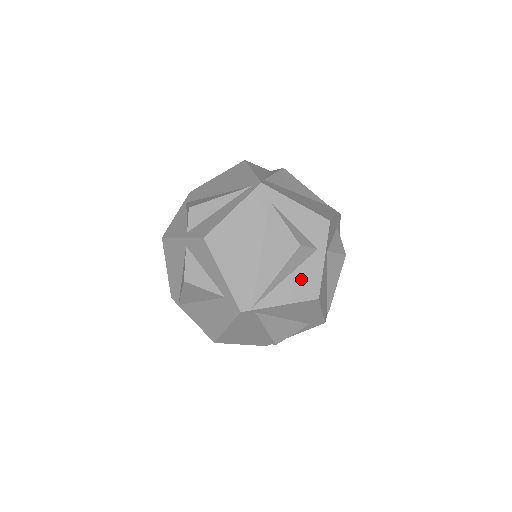
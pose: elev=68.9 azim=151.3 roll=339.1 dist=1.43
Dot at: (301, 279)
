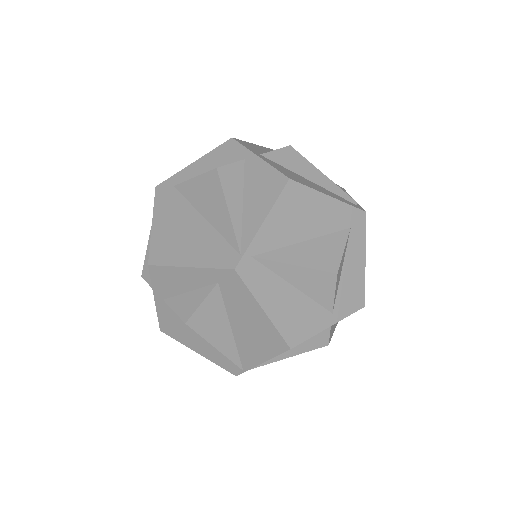
Dot at: (256, 188)
